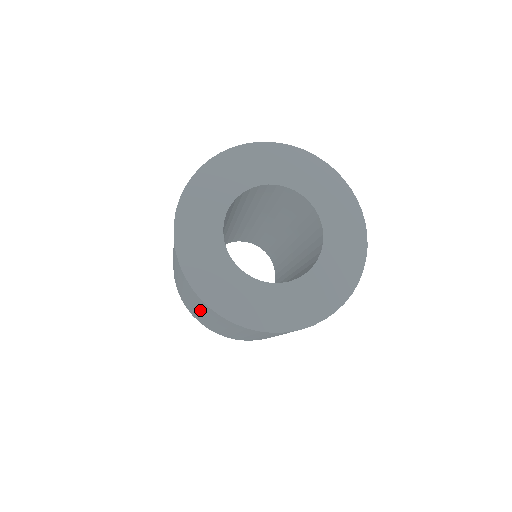
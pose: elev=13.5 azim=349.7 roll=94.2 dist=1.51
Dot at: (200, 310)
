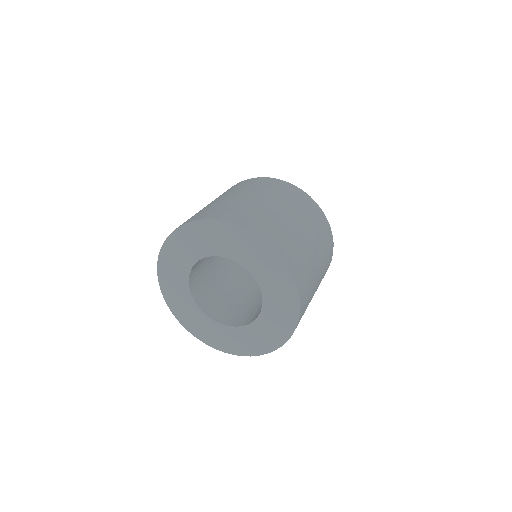
Dot at: occluded
